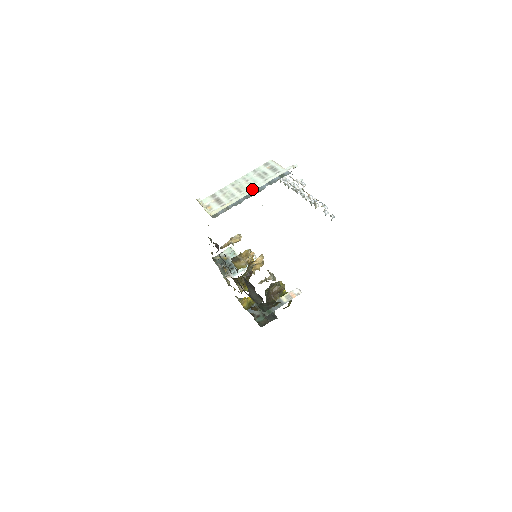
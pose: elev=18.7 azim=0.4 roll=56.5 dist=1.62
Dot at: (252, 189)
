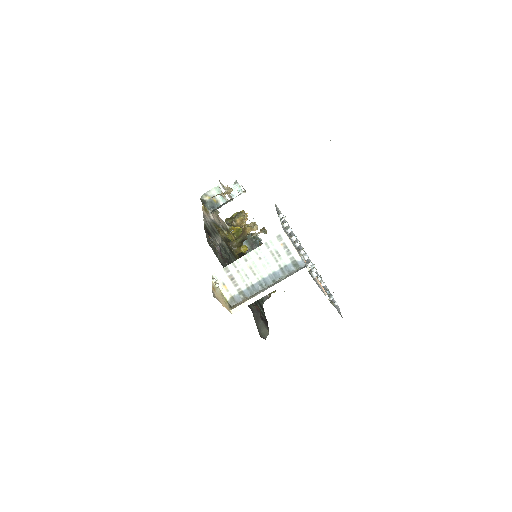
Dot at: (269, 290)
